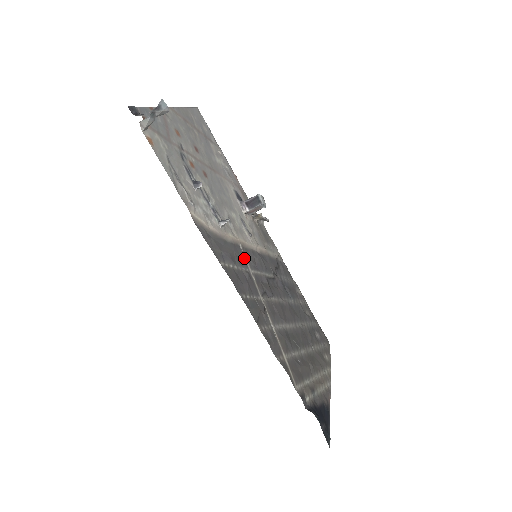
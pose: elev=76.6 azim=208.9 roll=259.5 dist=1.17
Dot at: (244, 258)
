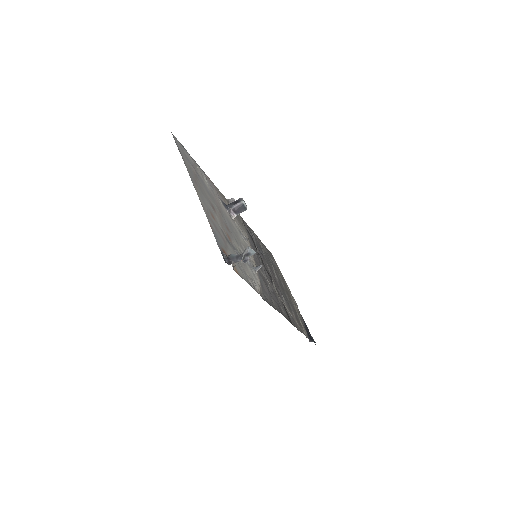
Dot at: (261, 273)
